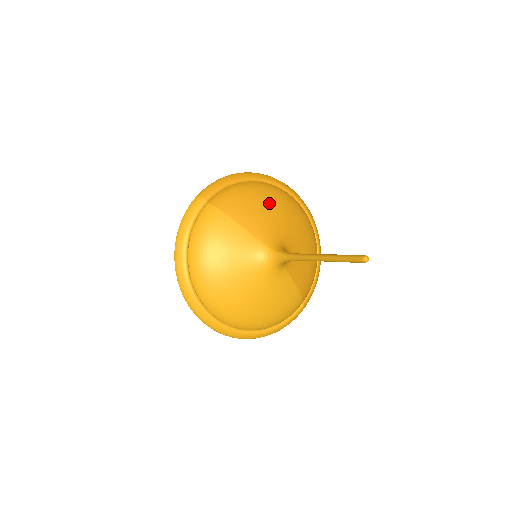
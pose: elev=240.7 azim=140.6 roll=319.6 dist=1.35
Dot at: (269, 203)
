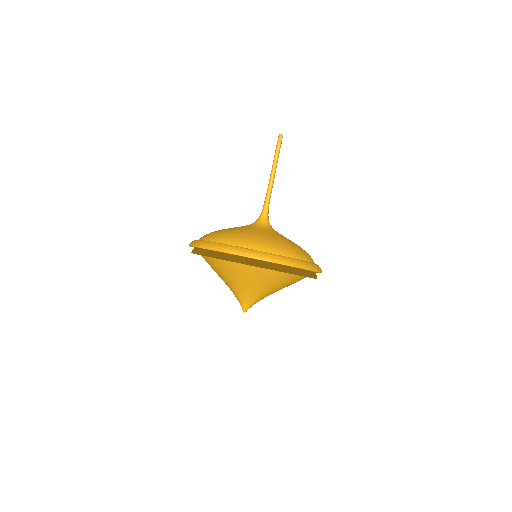
Dot at: occluded
